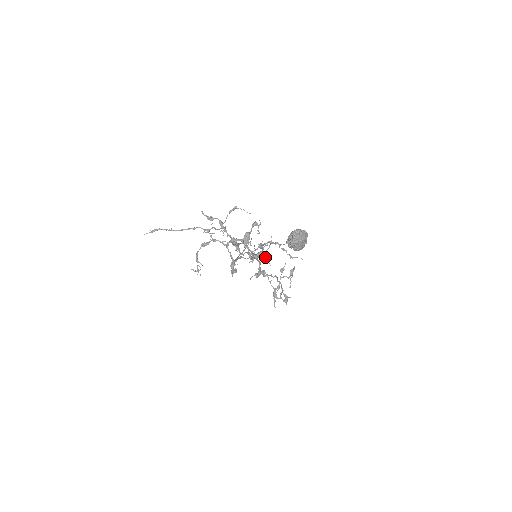
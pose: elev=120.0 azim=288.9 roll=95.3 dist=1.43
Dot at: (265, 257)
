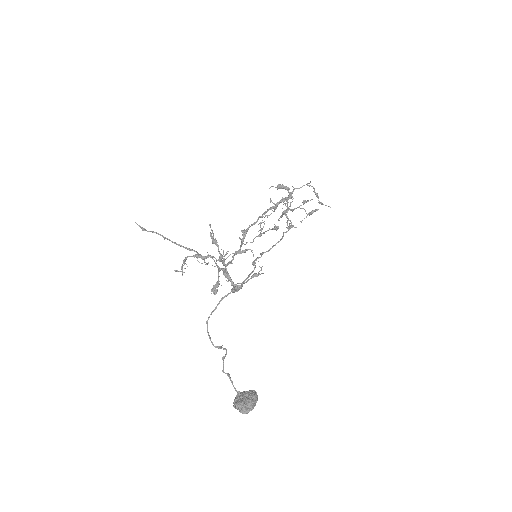
Dot at: (290, 197)
